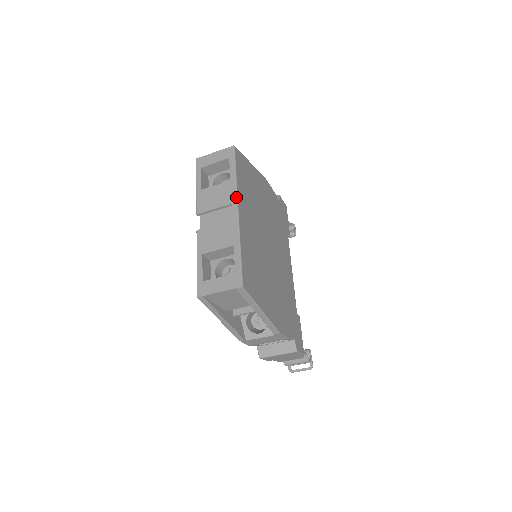
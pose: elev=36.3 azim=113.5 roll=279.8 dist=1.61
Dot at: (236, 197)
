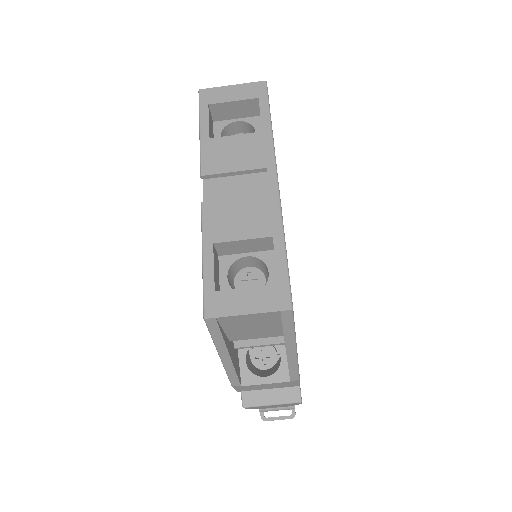
Dot at: (274, 159)
